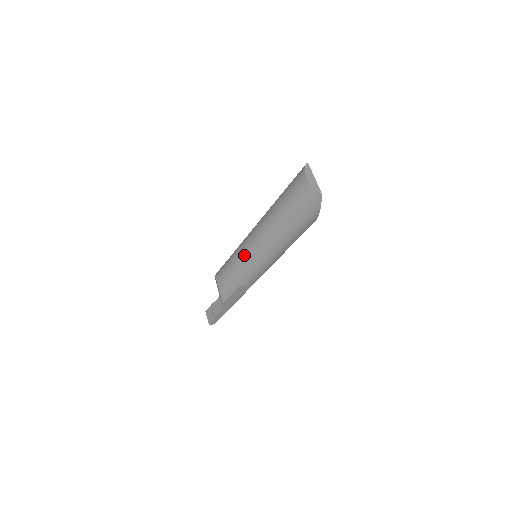
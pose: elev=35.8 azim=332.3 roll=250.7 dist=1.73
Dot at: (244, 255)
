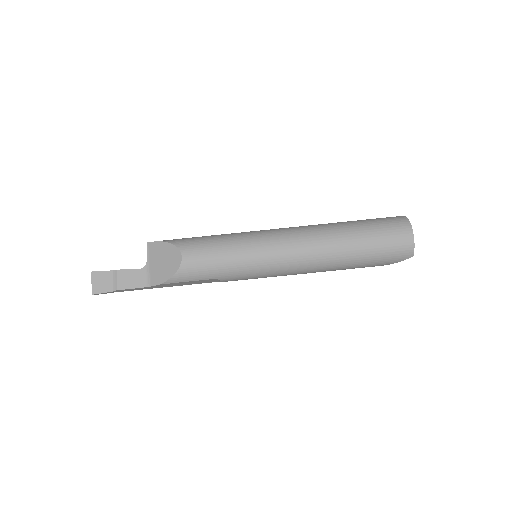
Dot at: (265, 253)
